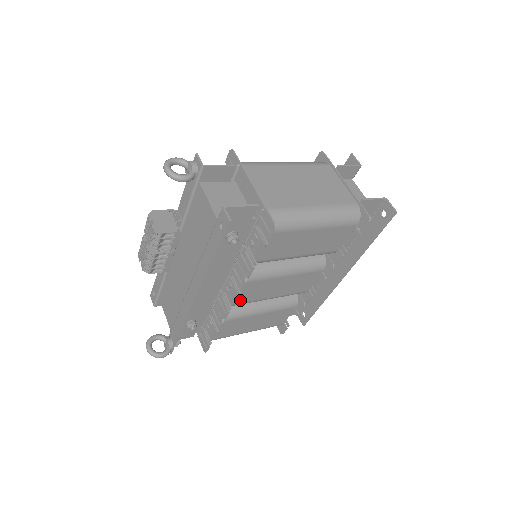
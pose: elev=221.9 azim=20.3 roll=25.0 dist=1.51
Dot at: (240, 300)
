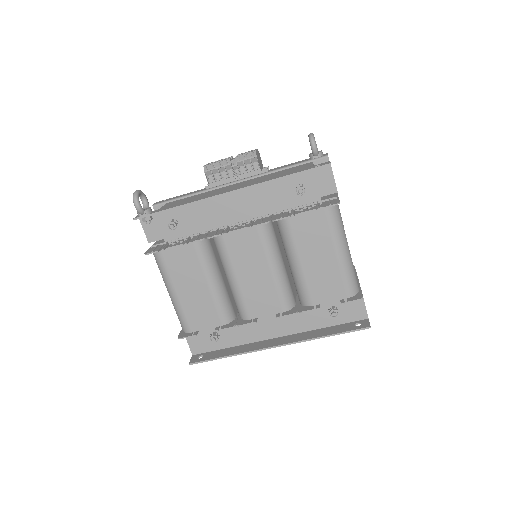
Dot at: (231, 244)
